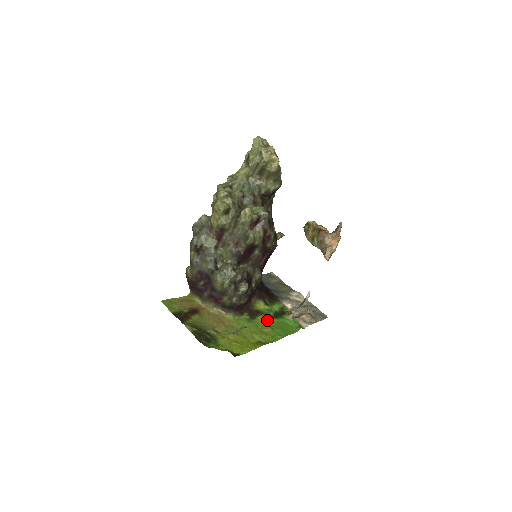
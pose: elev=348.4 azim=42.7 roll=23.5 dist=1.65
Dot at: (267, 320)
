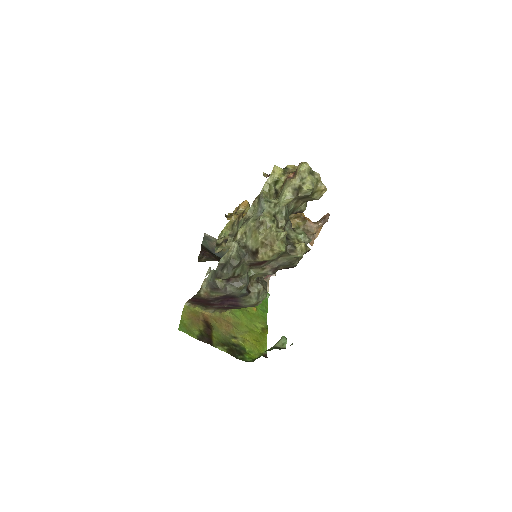
Dot at: occluded
